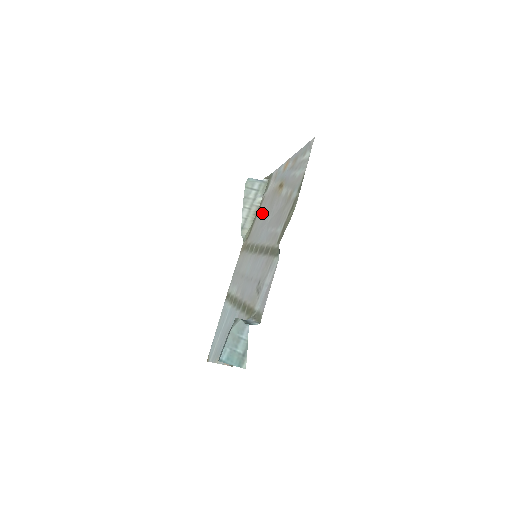
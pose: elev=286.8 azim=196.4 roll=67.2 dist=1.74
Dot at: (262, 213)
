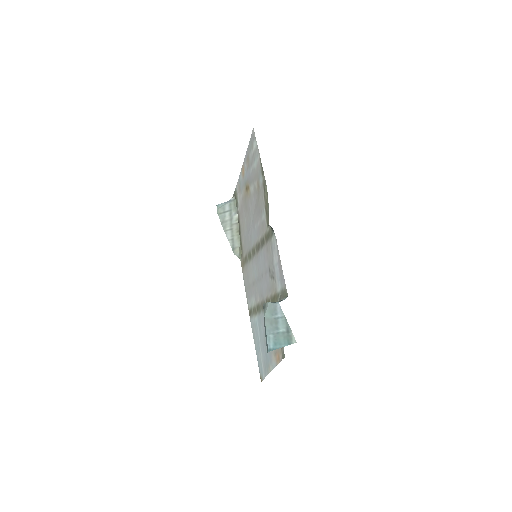
Dot at: (243, 223)
